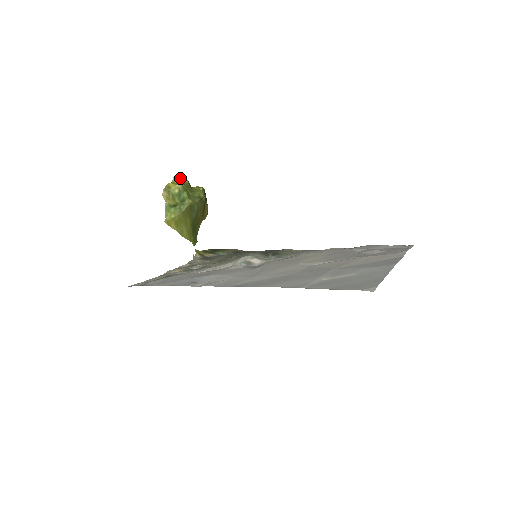
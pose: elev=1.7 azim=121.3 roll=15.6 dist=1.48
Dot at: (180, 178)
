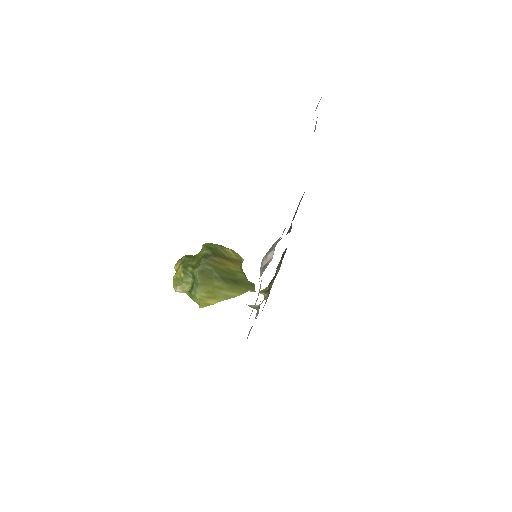
Dot at: (178, 262)
